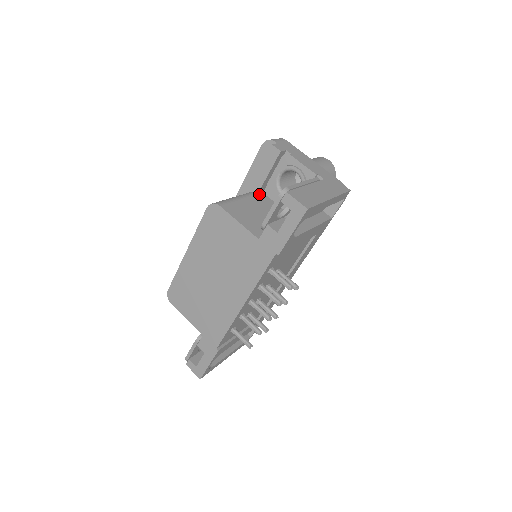
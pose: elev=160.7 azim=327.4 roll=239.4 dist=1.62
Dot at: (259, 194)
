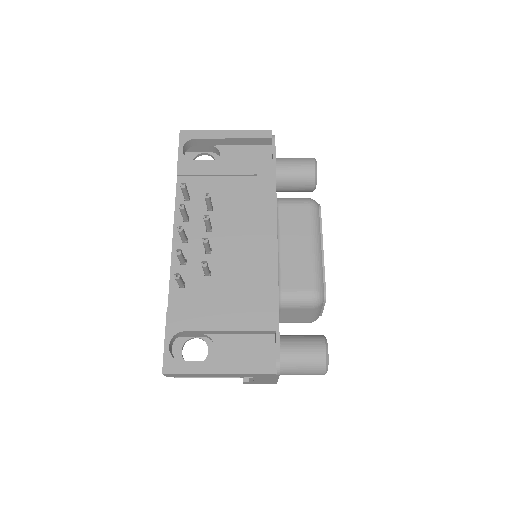
Dot at: occluded
